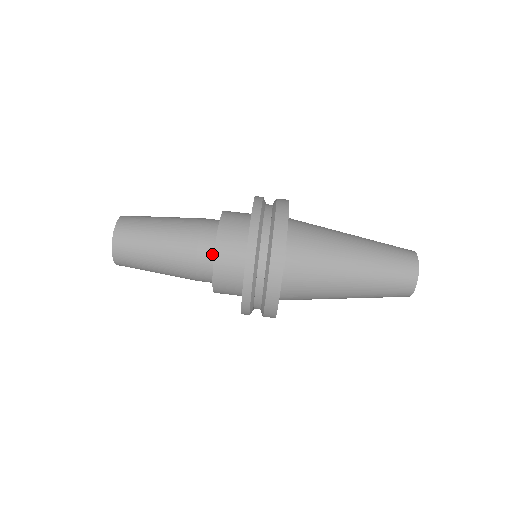
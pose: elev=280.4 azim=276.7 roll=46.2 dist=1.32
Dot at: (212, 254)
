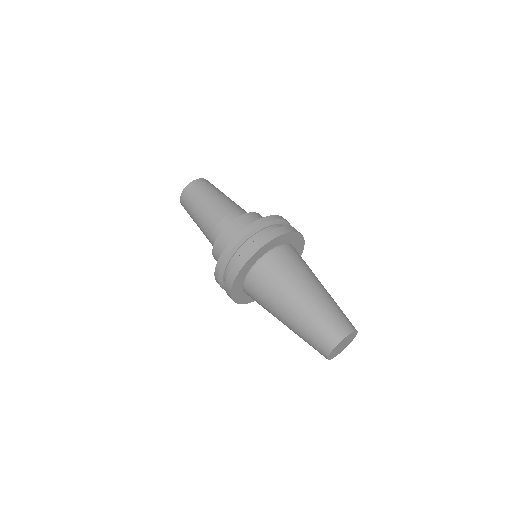
Dot at: occluded
